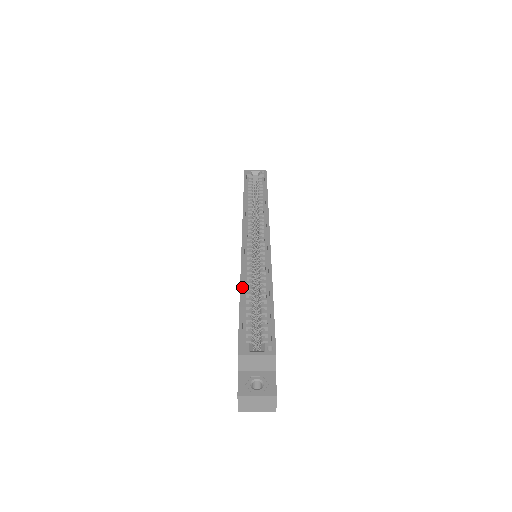
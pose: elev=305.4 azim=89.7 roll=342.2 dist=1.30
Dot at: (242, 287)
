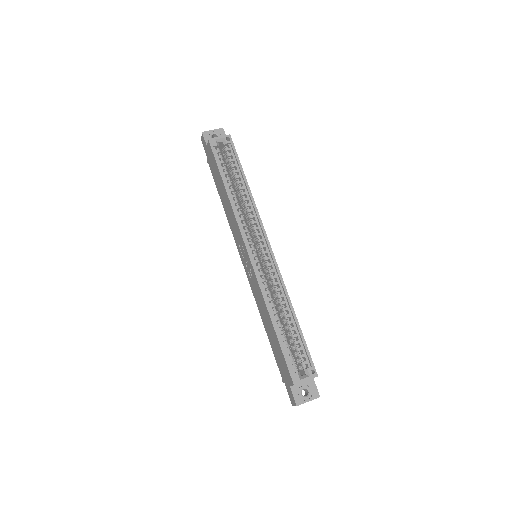
Dot at: (272, 317)
